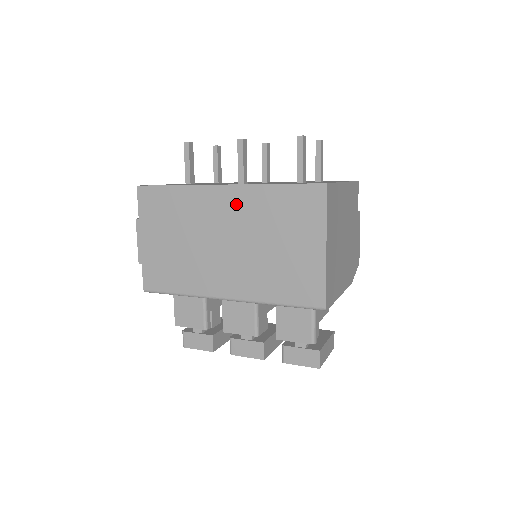
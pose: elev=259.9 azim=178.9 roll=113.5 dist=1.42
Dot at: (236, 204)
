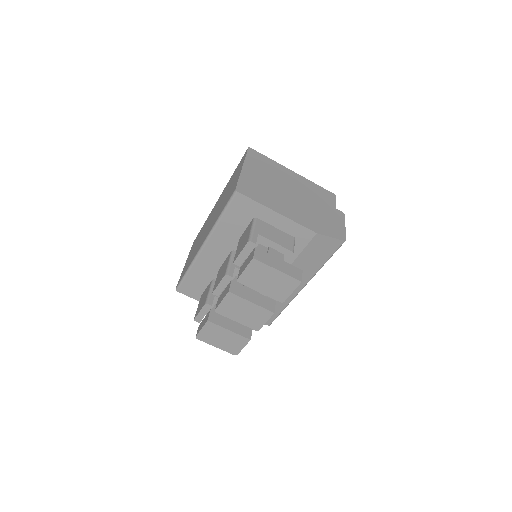
Dot at: occluded
